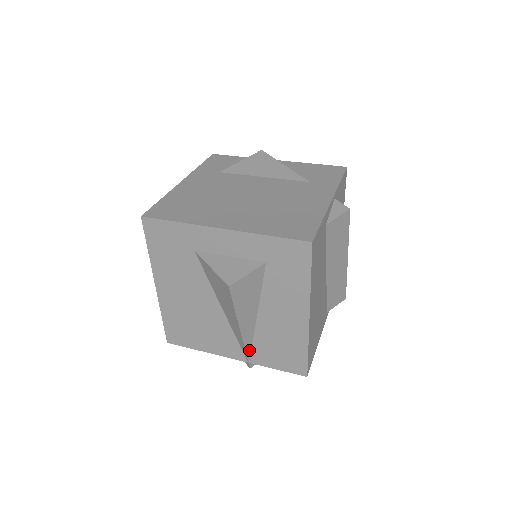
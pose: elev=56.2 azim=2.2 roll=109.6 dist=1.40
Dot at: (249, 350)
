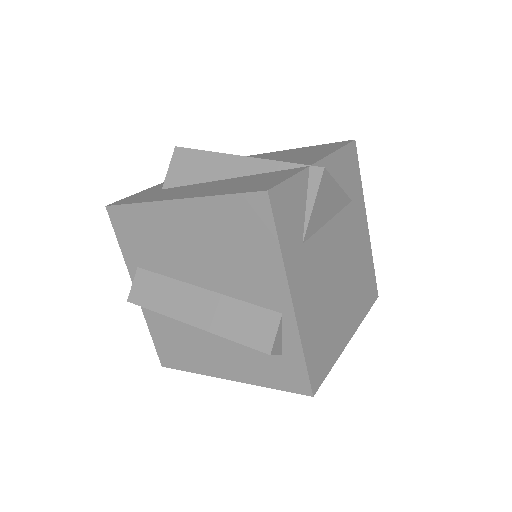
Dot at: occluded
